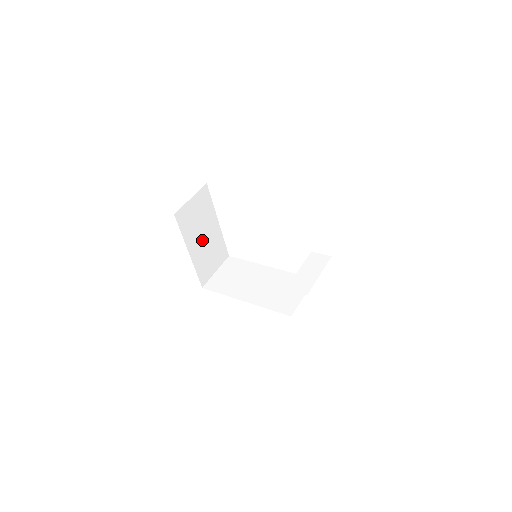
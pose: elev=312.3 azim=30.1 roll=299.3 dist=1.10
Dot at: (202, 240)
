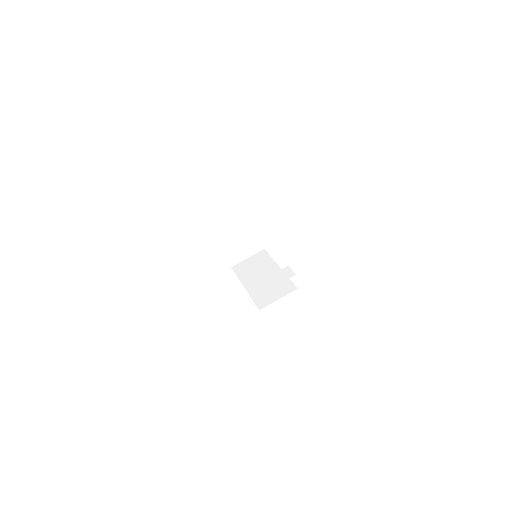
Dot at: (232, 232)
